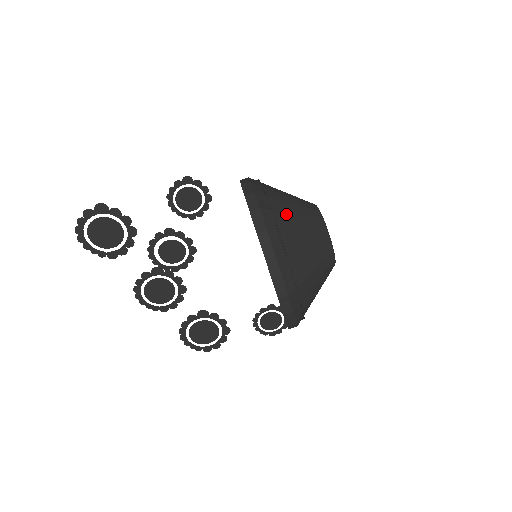
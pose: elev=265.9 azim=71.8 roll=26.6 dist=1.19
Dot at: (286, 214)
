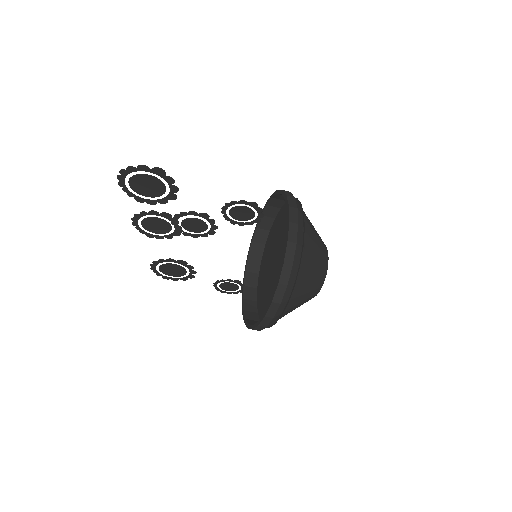
Dot at: (307, 269)
